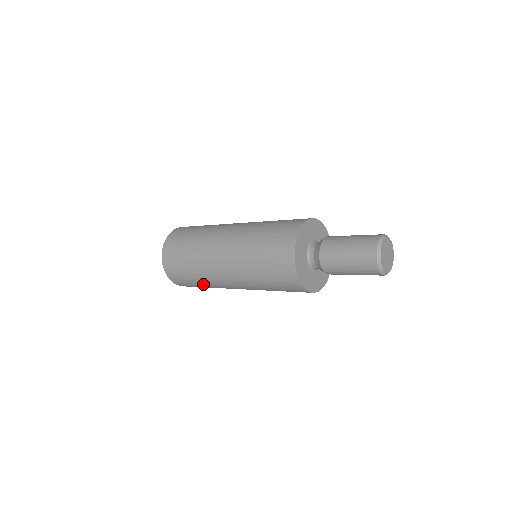
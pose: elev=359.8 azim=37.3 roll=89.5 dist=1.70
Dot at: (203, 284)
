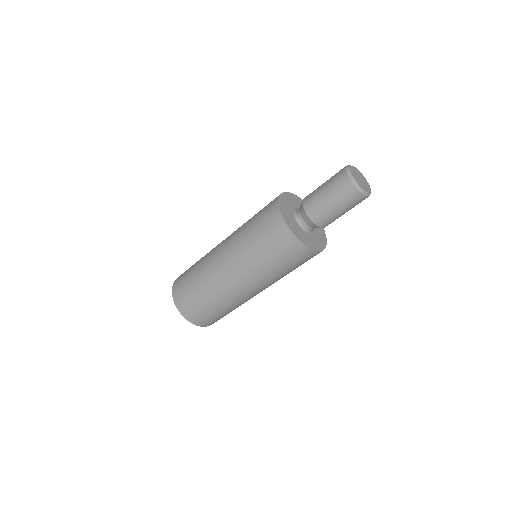
Dot at: occluded
